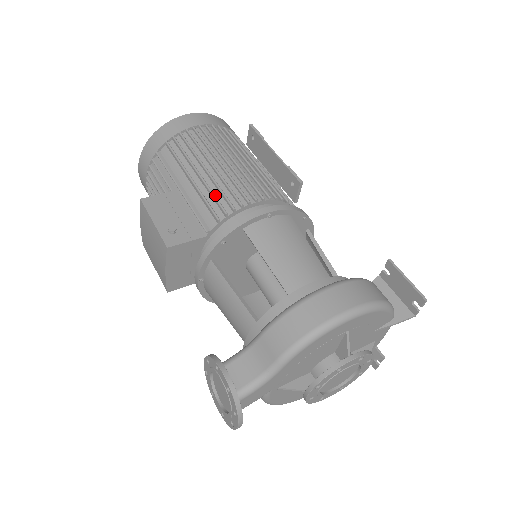
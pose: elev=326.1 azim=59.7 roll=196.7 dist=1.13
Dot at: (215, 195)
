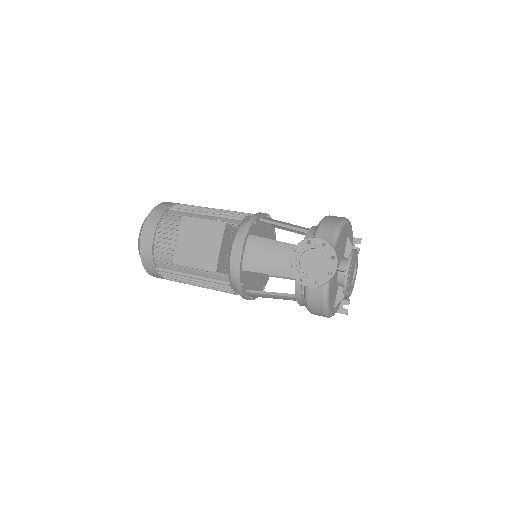
Dot at: (229, 214)
